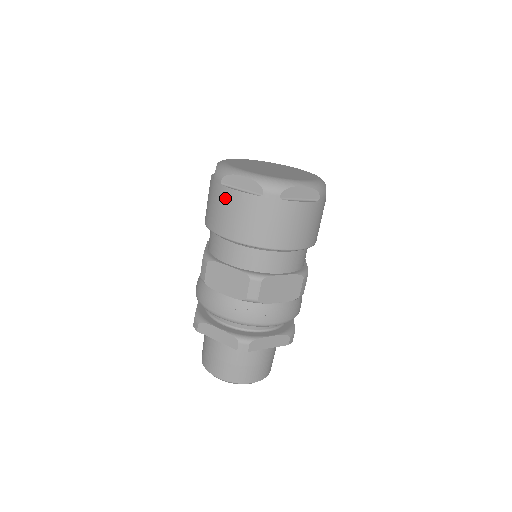
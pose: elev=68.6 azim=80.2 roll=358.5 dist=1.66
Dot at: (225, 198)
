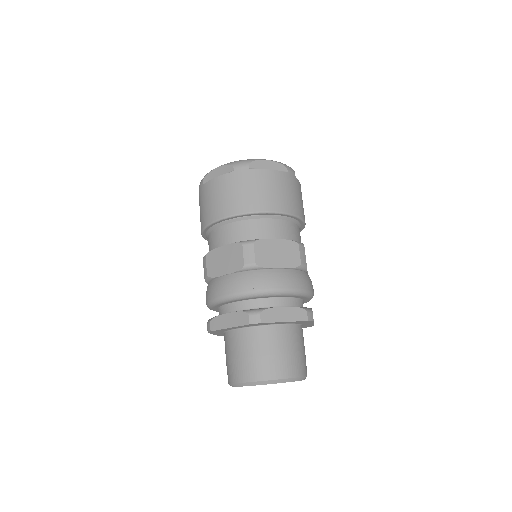
Dot at: (207, 191)
